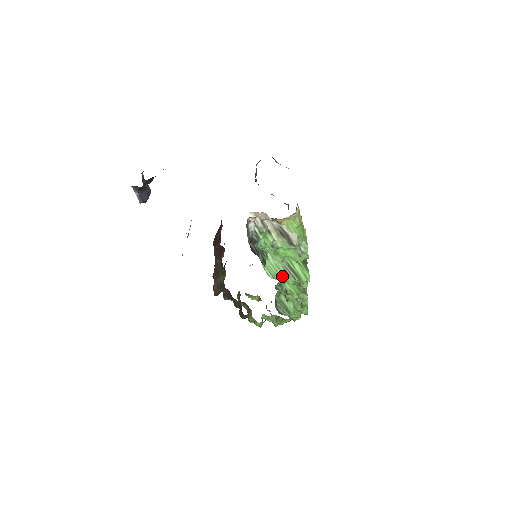
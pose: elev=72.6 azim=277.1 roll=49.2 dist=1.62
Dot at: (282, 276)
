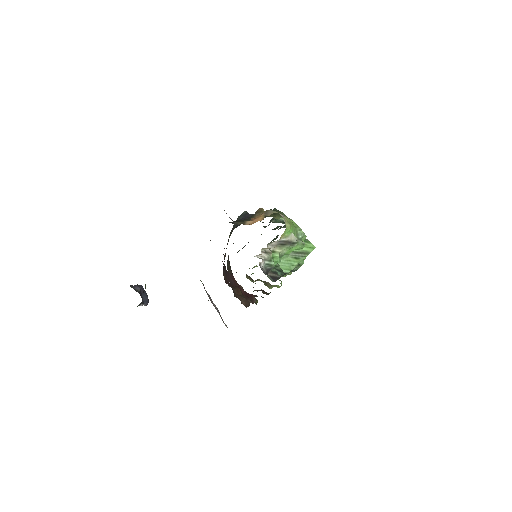
Dot at: (295, 263)
